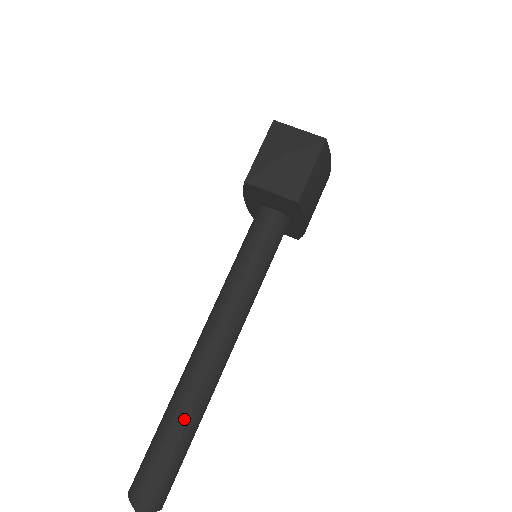
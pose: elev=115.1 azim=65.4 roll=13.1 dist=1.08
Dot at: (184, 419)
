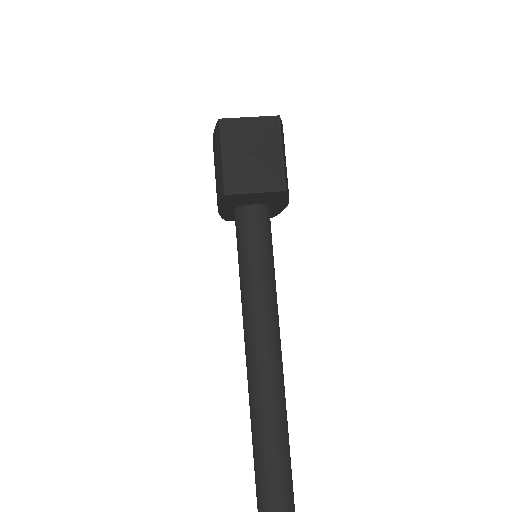
Dot at: (277, 438)
